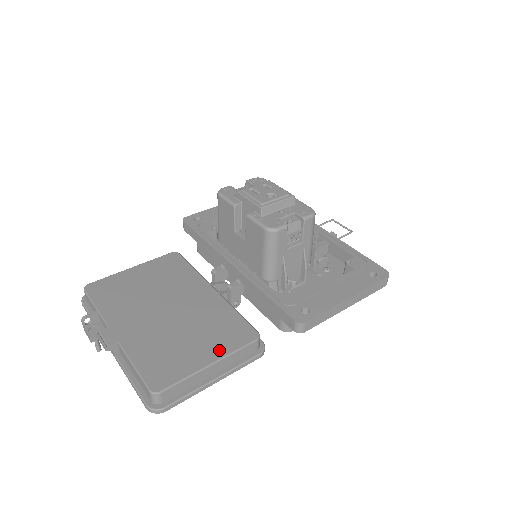
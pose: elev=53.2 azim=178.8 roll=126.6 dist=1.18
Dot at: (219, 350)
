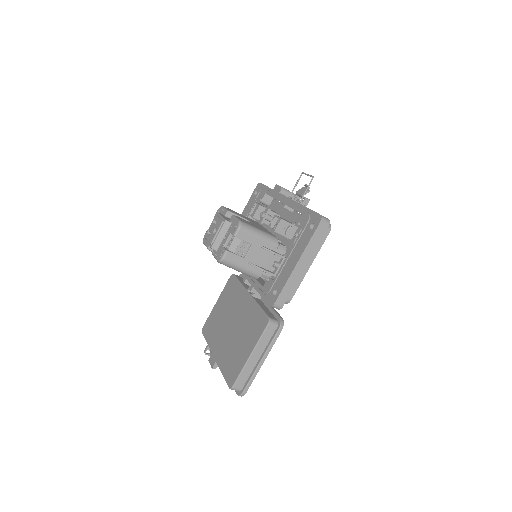
Dot at: (252, 343)
